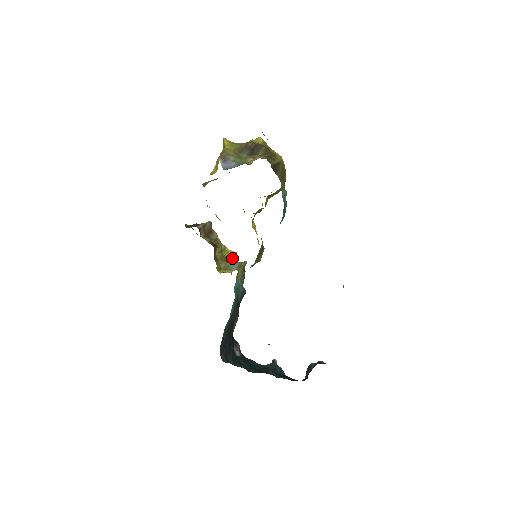
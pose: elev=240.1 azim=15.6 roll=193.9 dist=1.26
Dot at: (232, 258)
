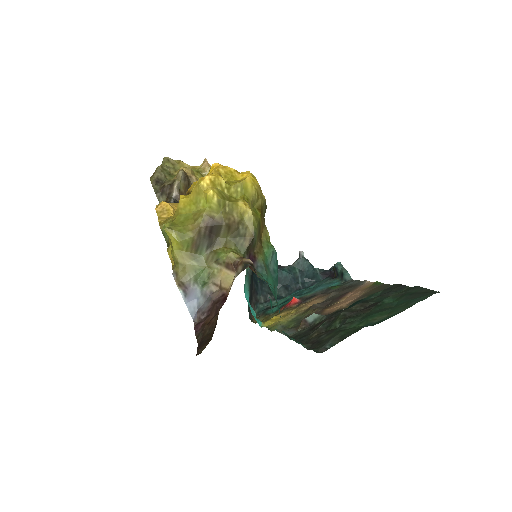
Dot at: occluded
